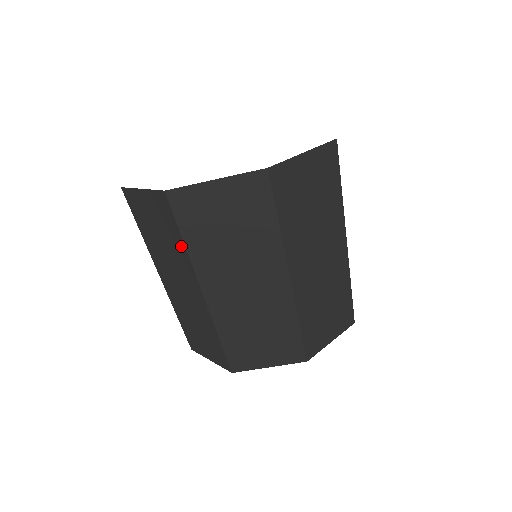
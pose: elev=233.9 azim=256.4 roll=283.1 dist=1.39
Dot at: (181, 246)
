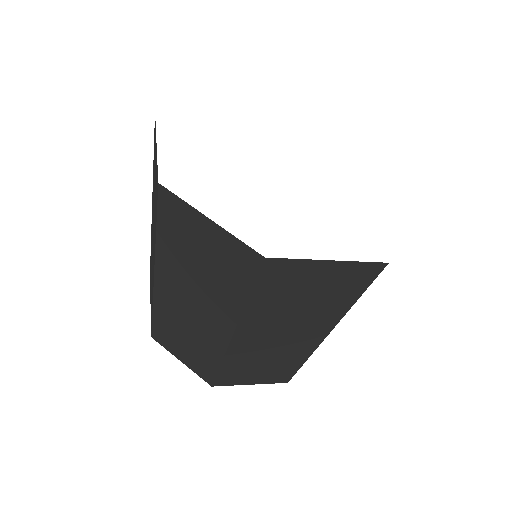
Dot at: (237, 298)
